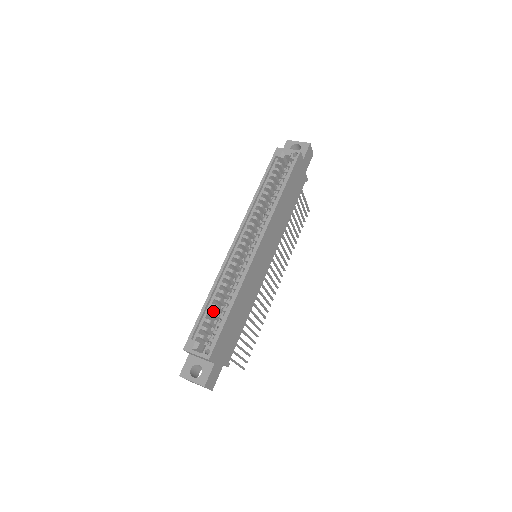
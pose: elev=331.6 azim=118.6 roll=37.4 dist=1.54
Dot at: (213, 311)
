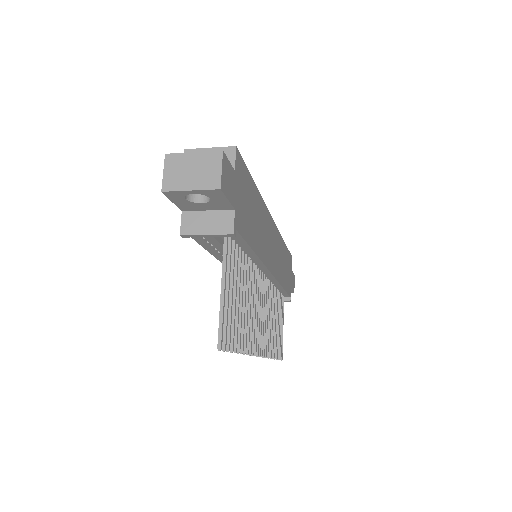
Dot at: occluded
